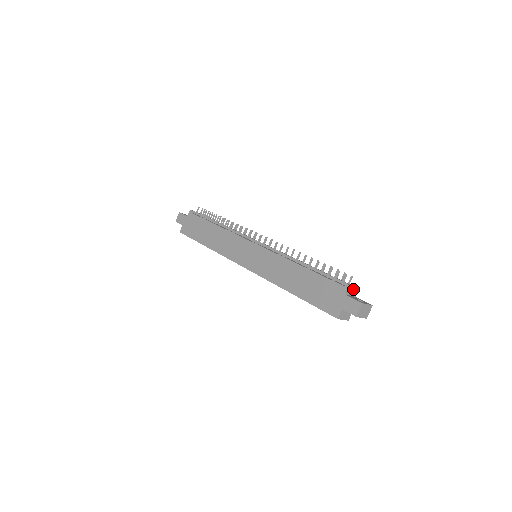
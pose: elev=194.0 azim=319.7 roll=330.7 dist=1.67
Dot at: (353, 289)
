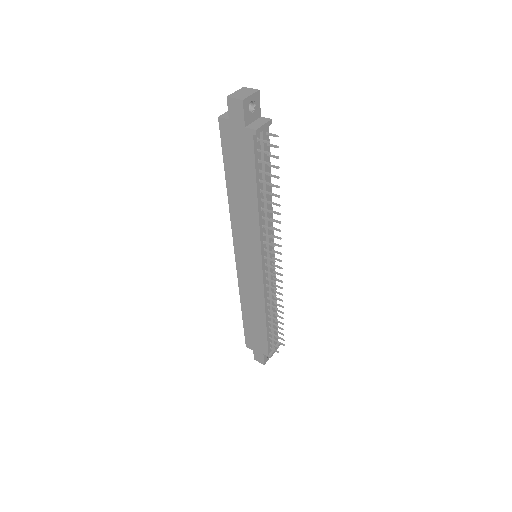
Dot at: occluded
